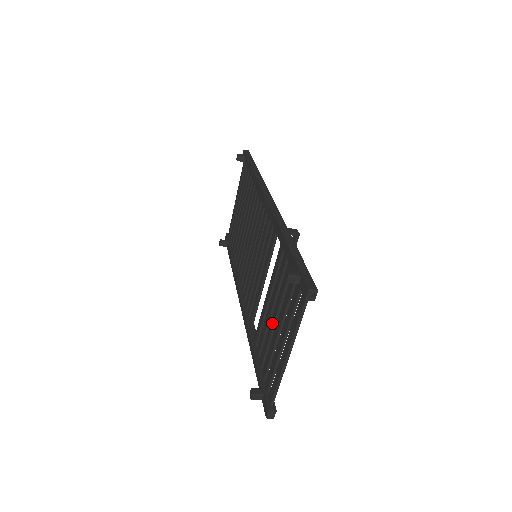
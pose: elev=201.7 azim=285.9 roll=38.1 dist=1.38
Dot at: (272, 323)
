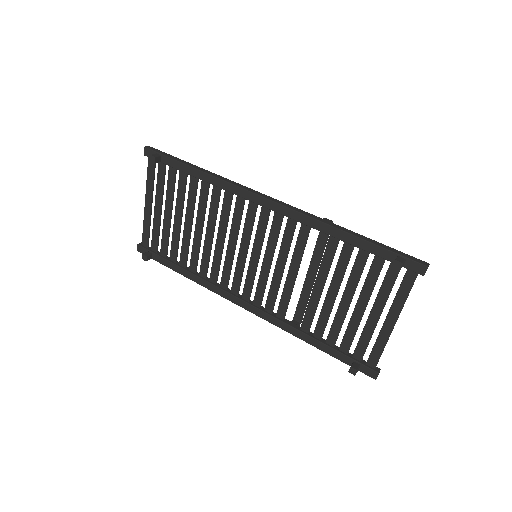
Dot at: (345, 307)
